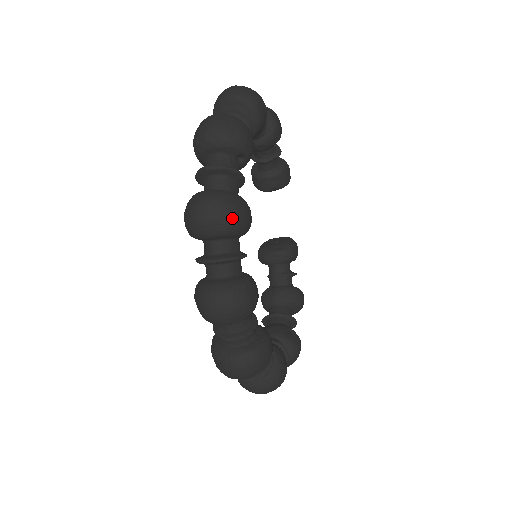
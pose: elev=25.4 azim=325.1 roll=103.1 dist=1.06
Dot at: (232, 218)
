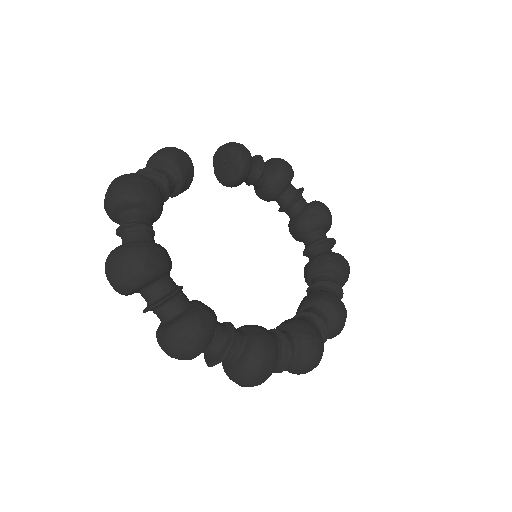
Dot at: (270, 369)
